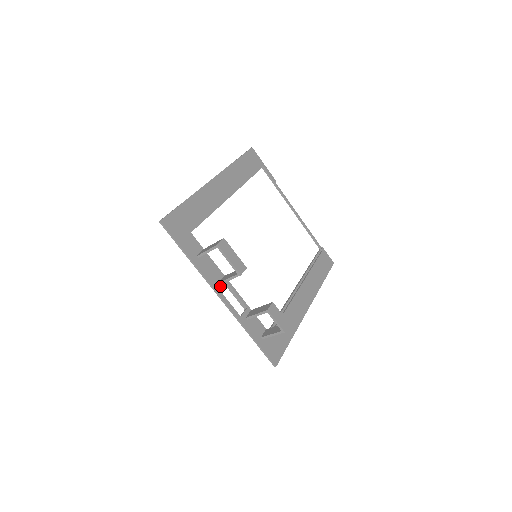
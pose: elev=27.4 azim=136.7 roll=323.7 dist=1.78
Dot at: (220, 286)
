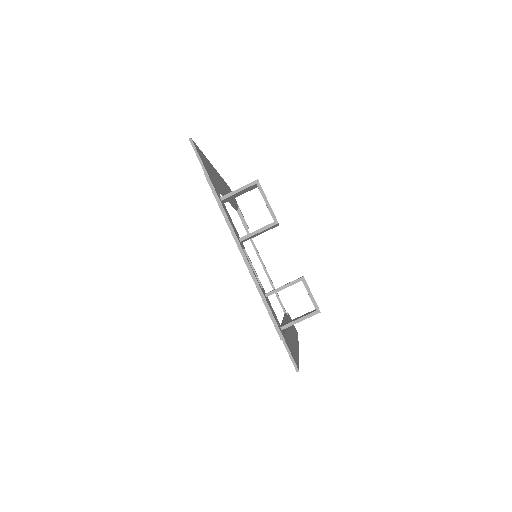
Dot at: (241, 243)
